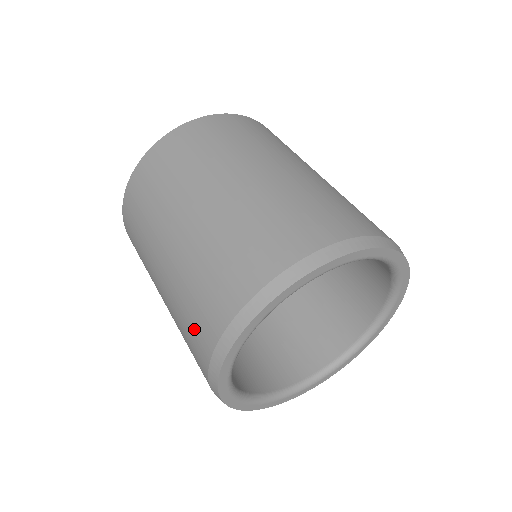
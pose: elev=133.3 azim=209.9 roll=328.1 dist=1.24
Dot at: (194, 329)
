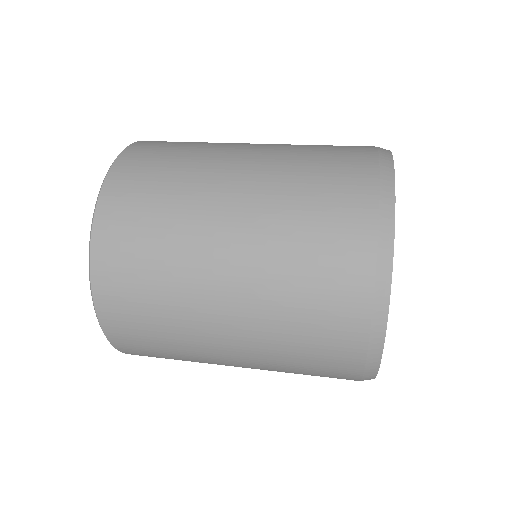
Dot at: (327, 307)
